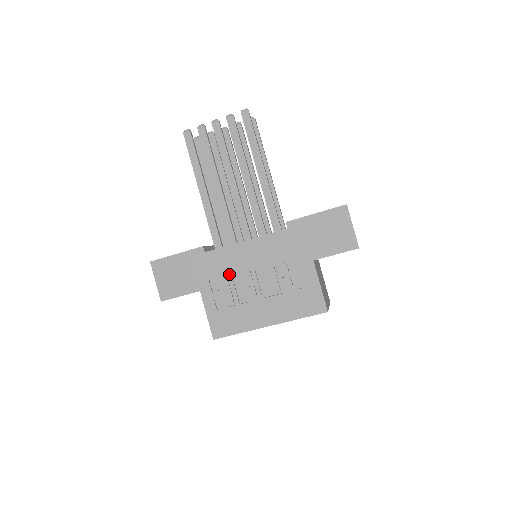
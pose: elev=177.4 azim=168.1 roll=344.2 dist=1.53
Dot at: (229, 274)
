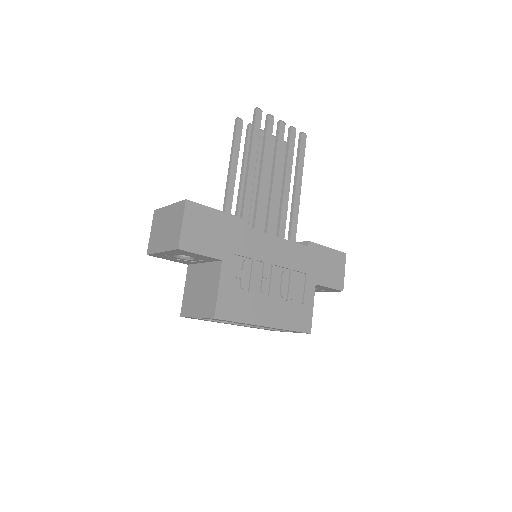
Dot at: (254, 259)
